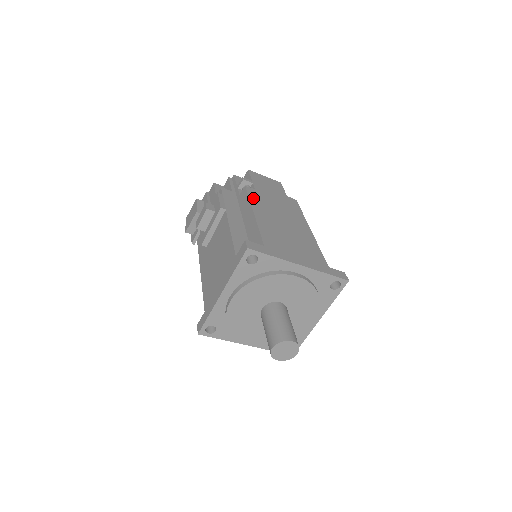
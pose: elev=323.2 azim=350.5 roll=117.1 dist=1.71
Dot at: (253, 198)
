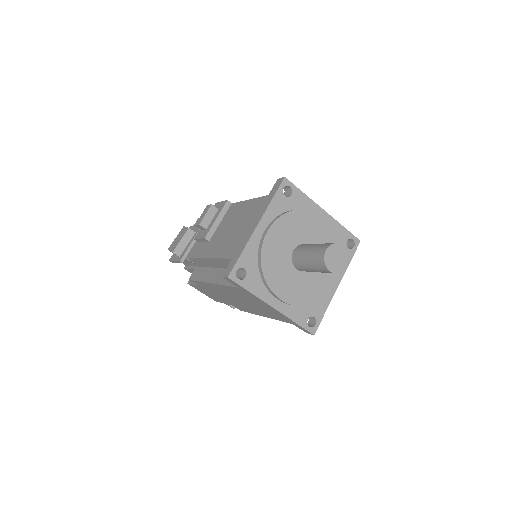
Dot at: occluded
